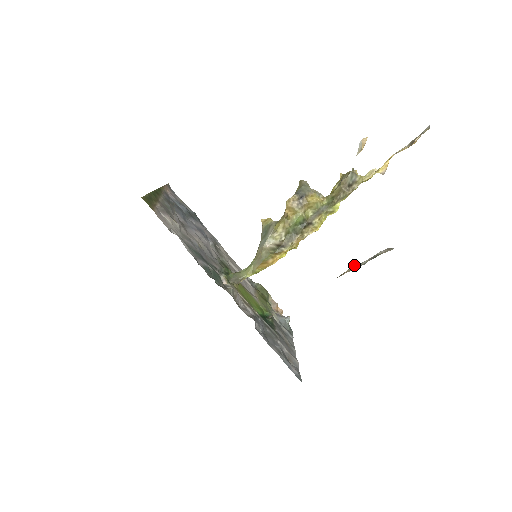
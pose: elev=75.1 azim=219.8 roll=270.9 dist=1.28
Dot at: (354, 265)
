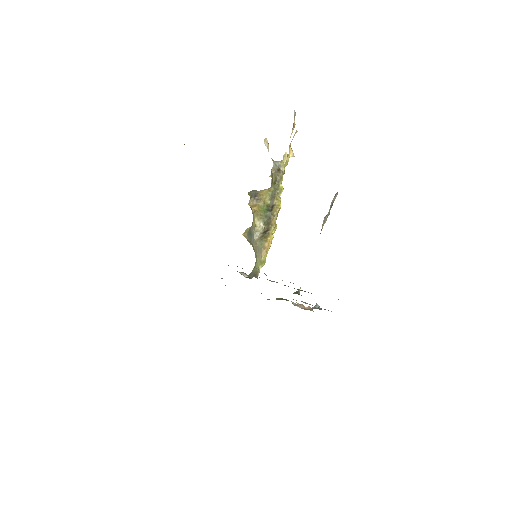
Dot at: (324, 219)
